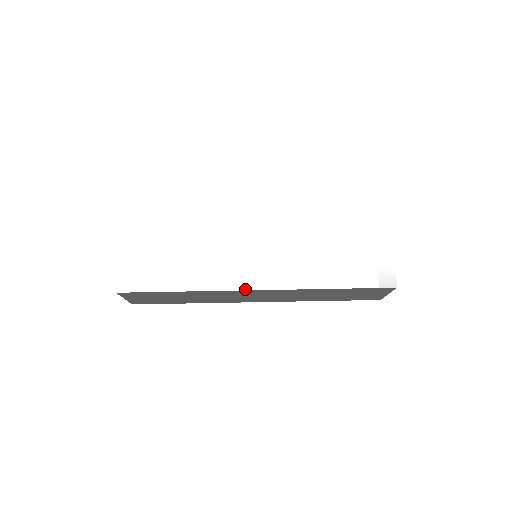
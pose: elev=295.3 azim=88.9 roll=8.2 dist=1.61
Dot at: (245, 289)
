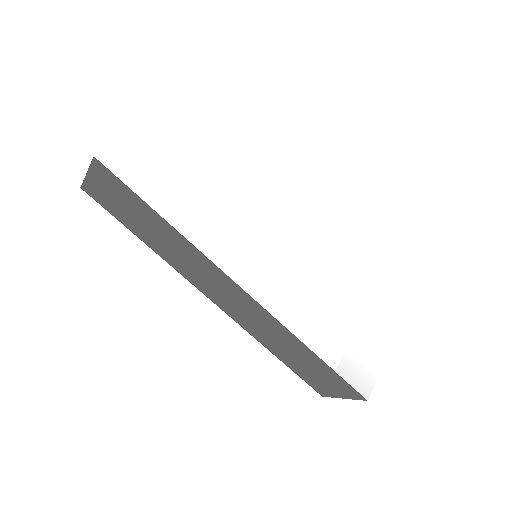
Dot at: (234, 279)
